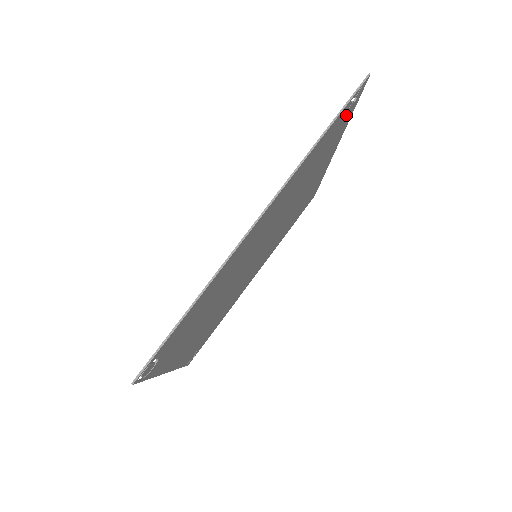
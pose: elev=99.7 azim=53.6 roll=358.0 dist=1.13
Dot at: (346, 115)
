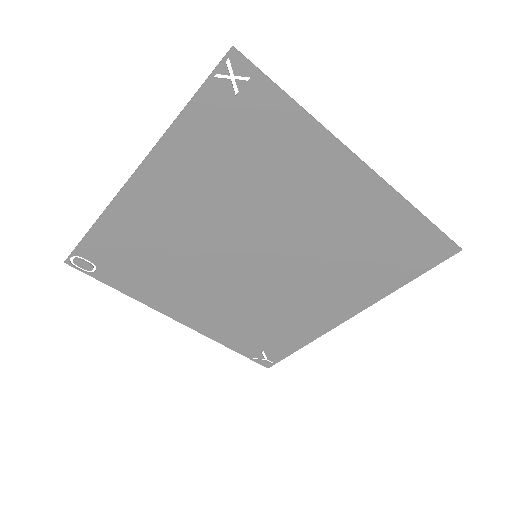
Dot at: (252, 98)
